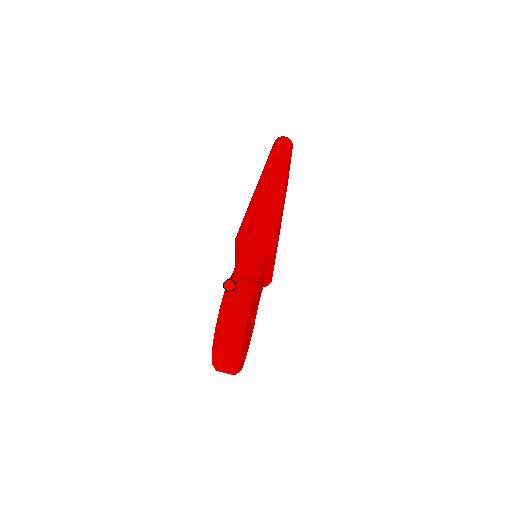
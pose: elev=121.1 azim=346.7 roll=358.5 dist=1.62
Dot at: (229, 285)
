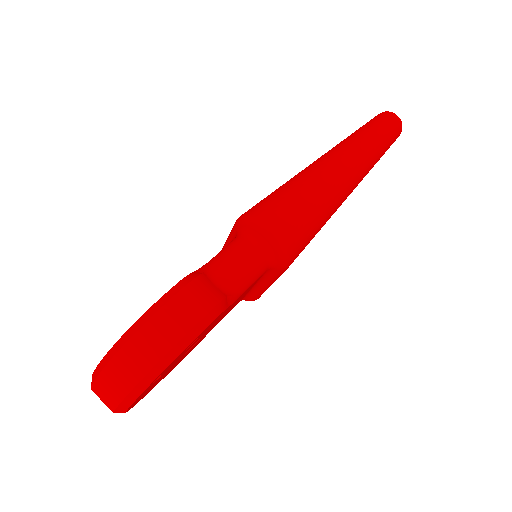
Dot at: (181, 286)
